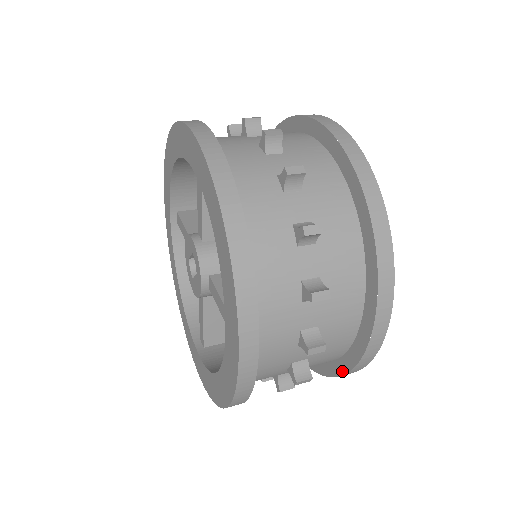
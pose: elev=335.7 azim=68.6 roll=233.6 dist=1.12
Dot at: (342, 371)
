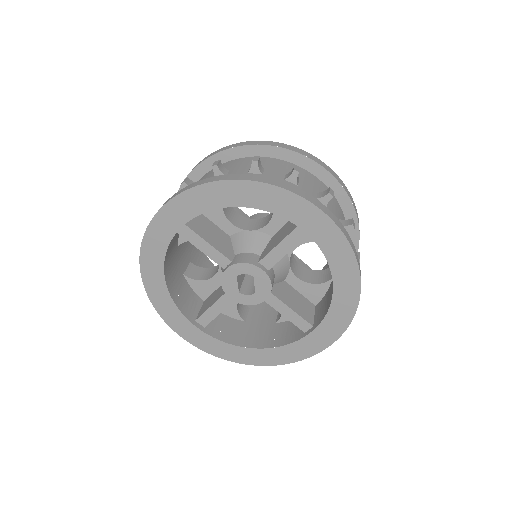
Dot at: (355, 221)
